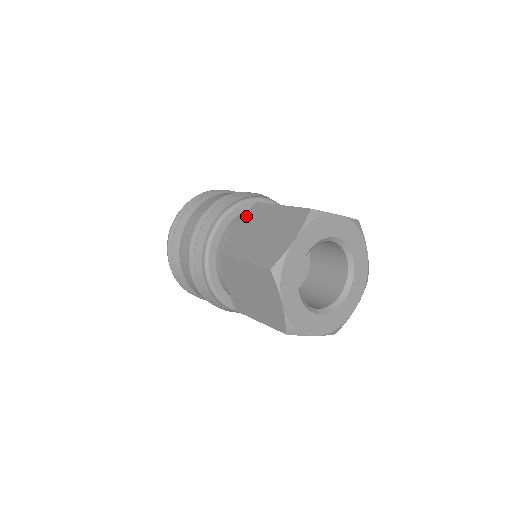
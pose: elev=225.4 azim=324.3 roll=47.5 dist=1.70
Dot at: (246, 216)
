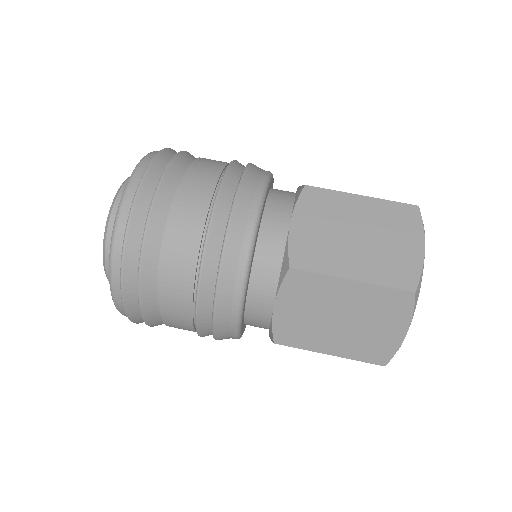
Dot at: occluded
